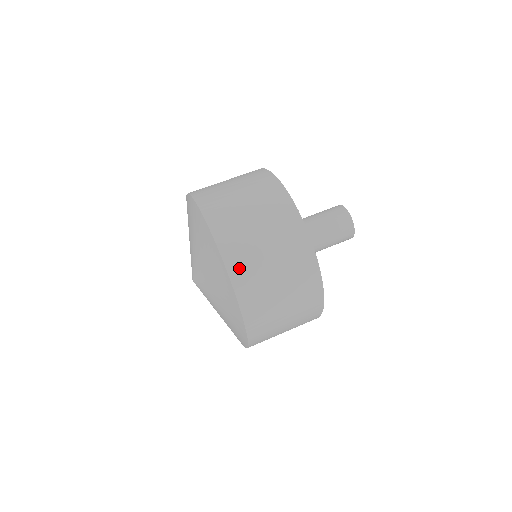
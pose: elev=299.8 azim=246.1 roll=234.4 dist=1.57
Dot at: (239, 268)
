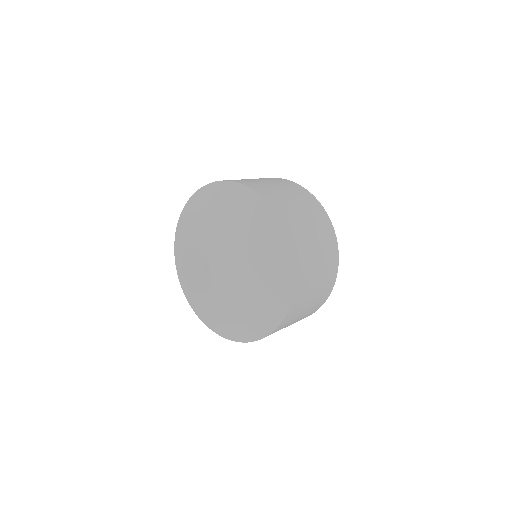
Dot at: (296, 239)
